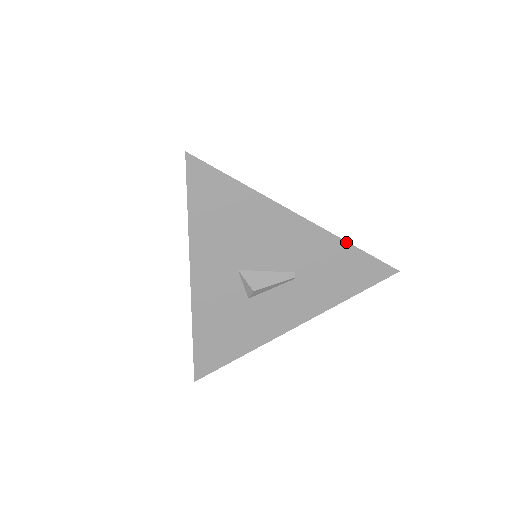
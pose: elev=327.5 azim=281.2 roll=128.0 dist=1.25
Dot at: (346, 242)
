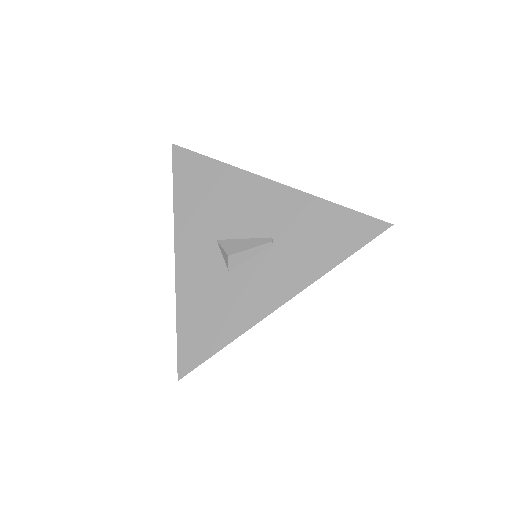
Dot at: (321, 199)
